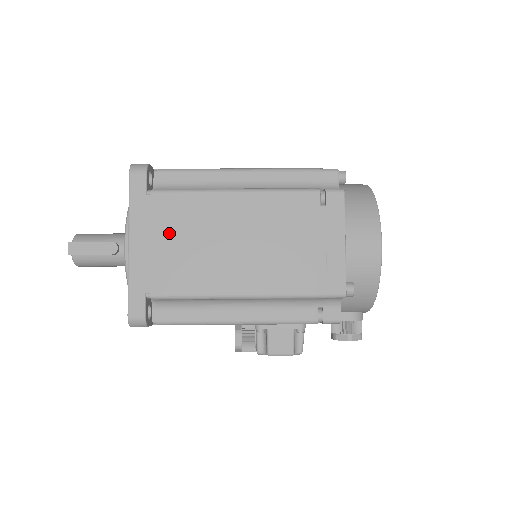
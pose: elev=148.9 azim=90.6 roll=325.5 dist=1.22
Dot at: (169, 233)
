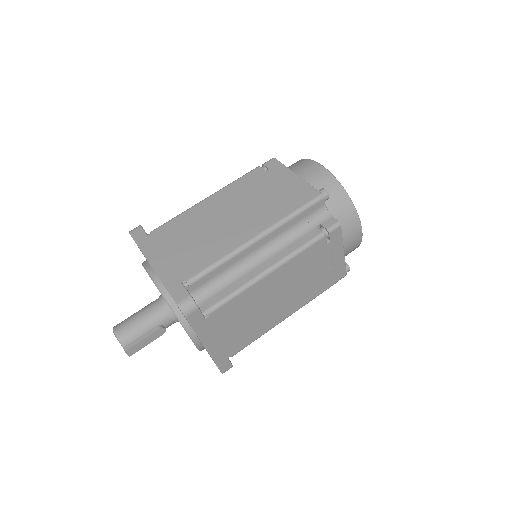
Dot at: (231, 325)
